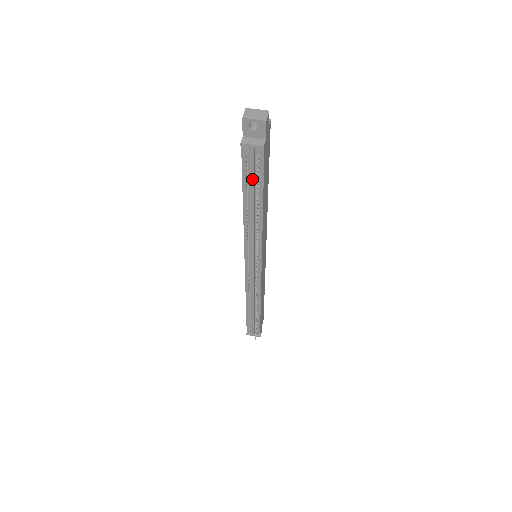
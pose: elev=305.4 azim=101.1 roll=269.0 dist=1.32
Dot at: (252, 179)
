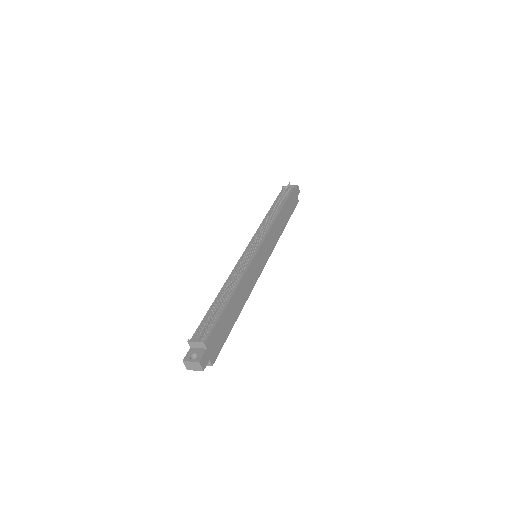
Dot at: (281, 197)
